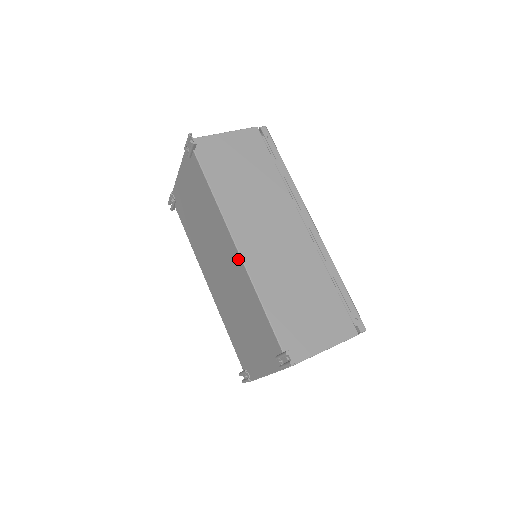
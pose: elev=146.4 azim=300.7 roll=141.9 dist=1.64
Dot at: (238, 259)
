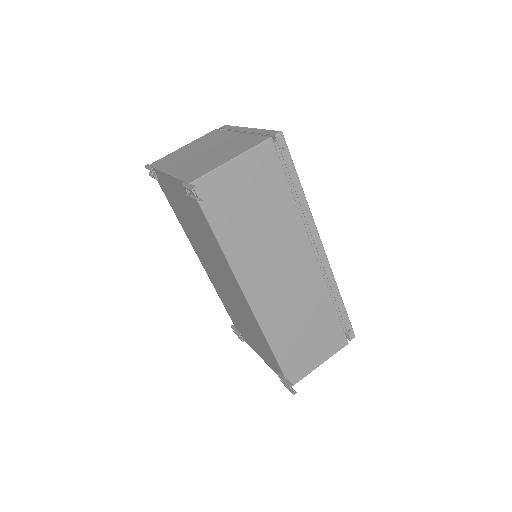
Dot at: (248, 307)
